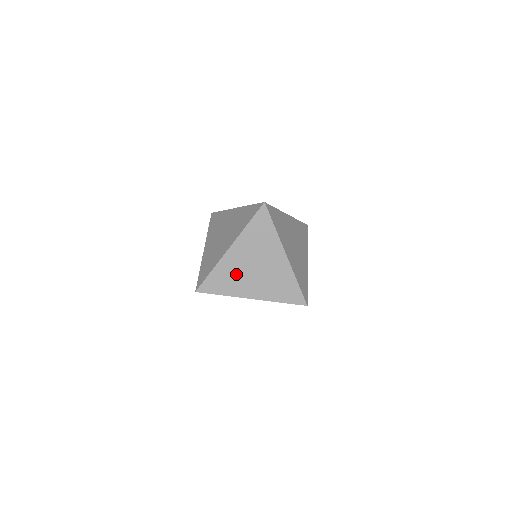
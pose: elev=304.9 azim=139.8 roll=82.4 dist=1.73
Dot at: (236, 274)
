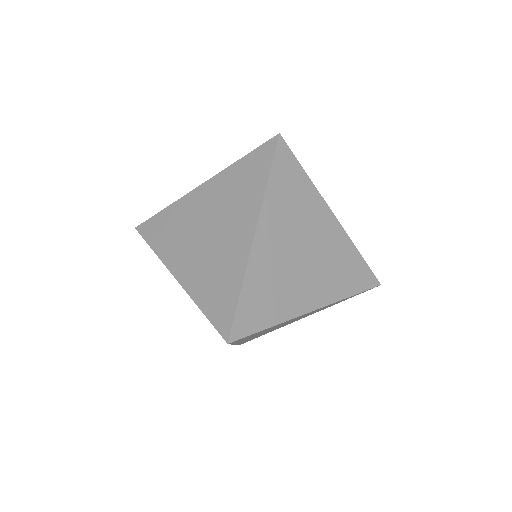
Dot at: occluded
